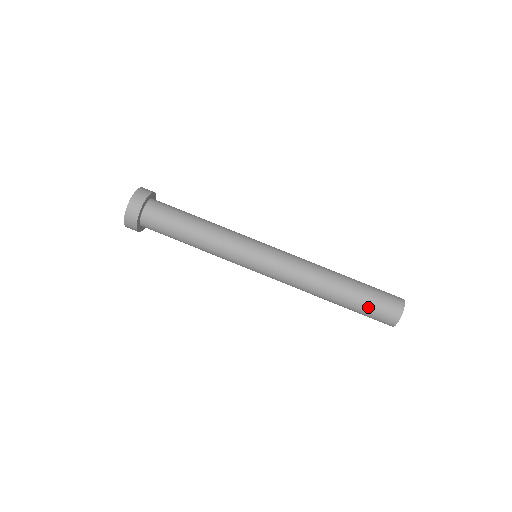
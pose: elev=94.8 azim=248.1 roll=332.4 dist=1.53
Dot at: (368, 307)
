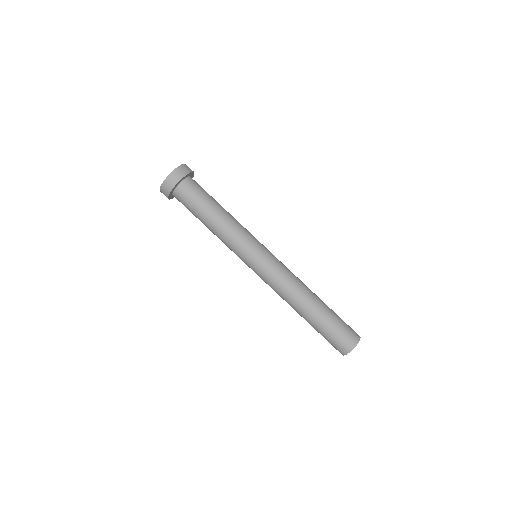
Dot at: (328, 333)
